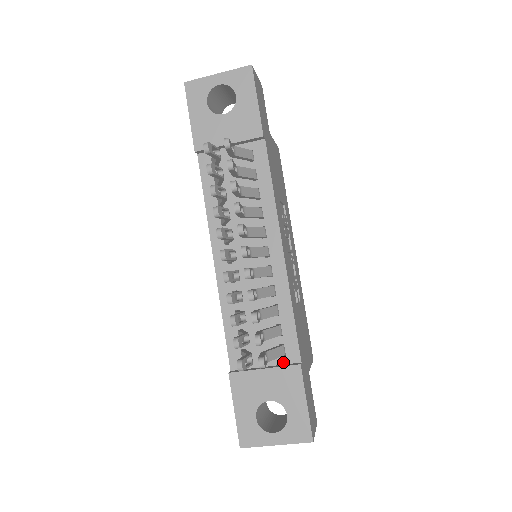
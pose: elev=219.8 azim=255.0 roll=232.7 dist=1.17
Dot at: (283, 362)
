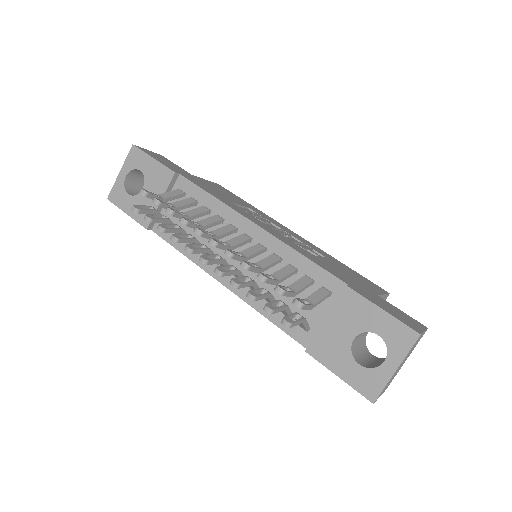
Dot at: (335, 300)
